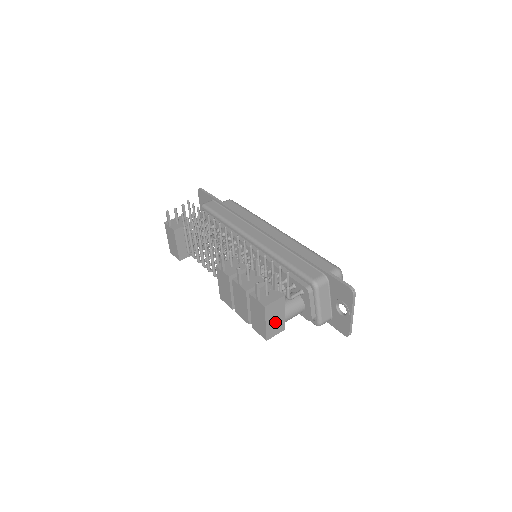
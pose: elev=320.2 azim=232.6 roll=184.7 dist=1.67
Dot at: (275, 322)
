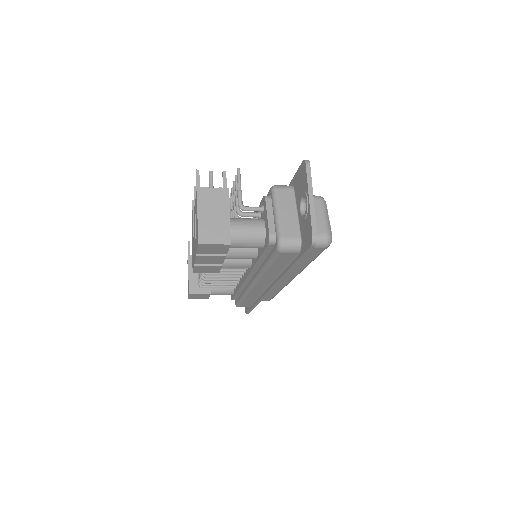
Dot at: (213, 222)
